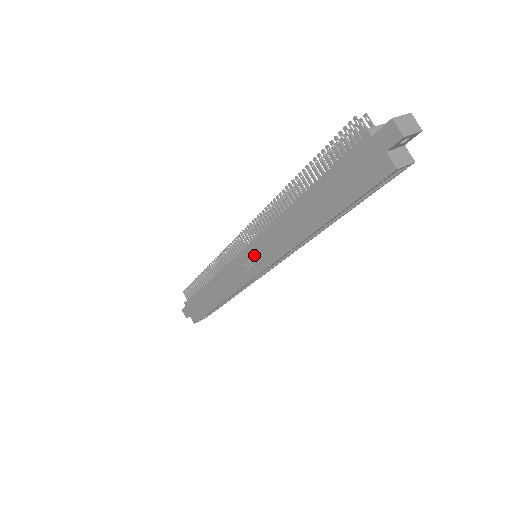
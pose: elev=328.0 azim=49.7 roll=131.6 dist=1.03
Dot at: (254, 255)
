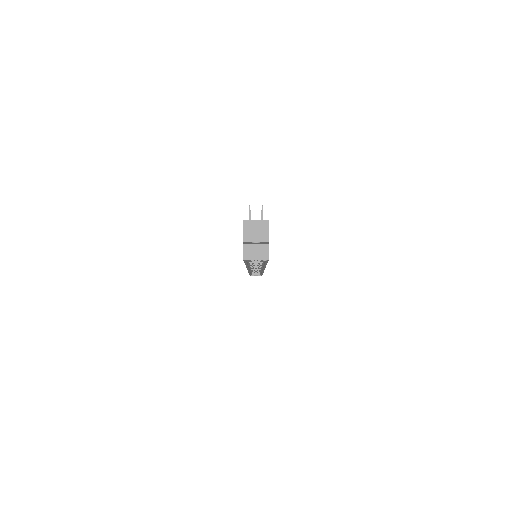
Dot at: occluded
